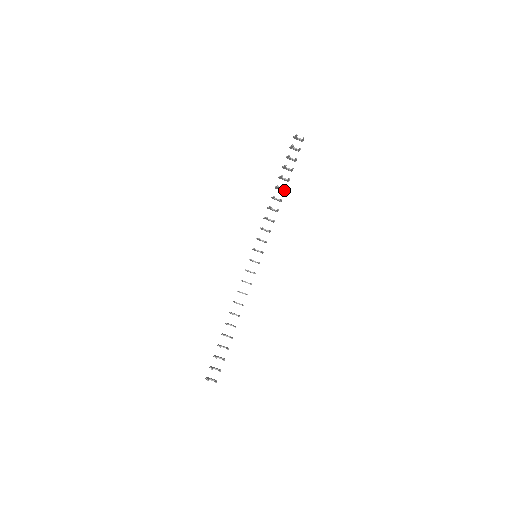
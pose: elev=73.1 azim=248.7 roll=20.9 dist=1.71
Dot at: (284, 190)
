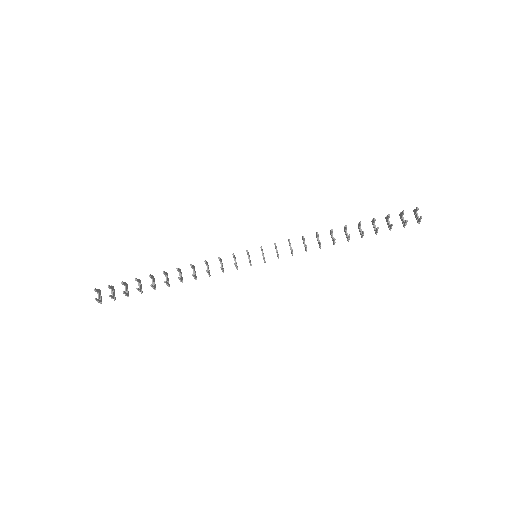
Dot at: (348, 237)
